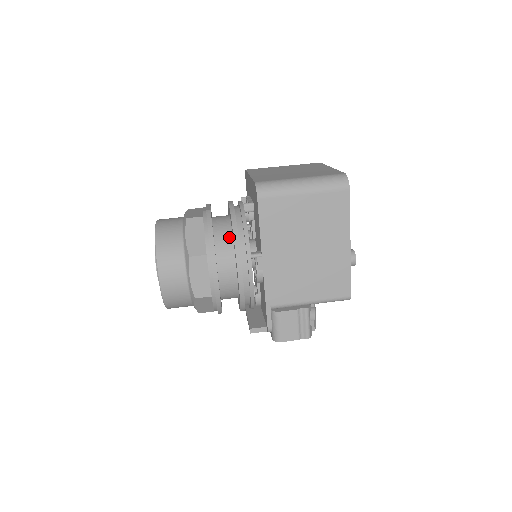
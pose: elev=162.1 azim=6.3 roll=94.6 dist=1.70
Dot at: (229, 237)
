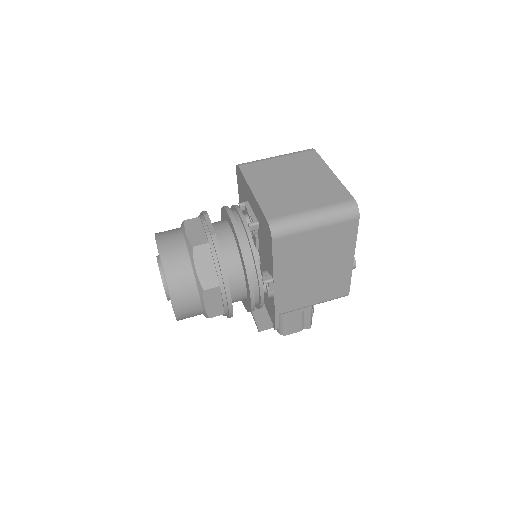
Dot at: (237, 260)
